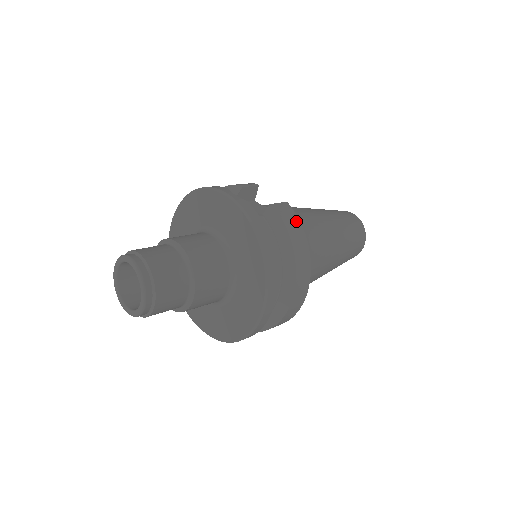
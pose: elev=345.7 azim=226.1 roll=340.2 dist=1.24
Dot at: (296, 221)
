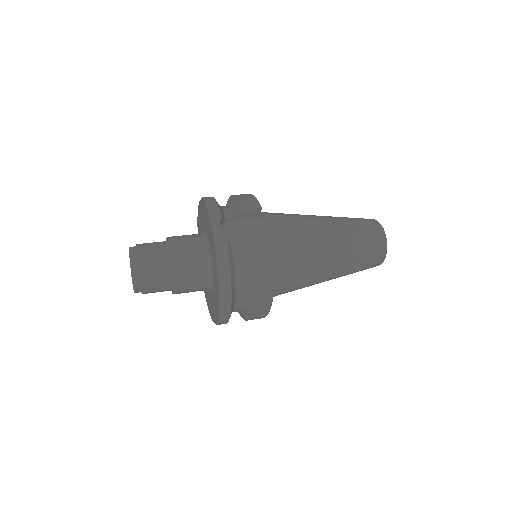
Dot at: (267, 261)
